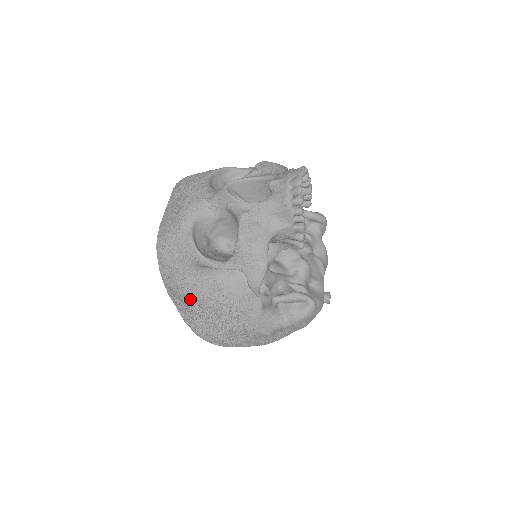
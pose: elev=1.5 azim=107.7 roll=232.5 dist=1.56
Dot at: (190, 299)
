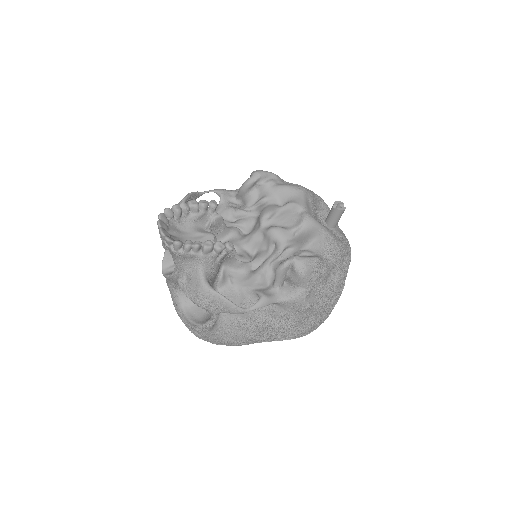
Dot at: (245, 341)
